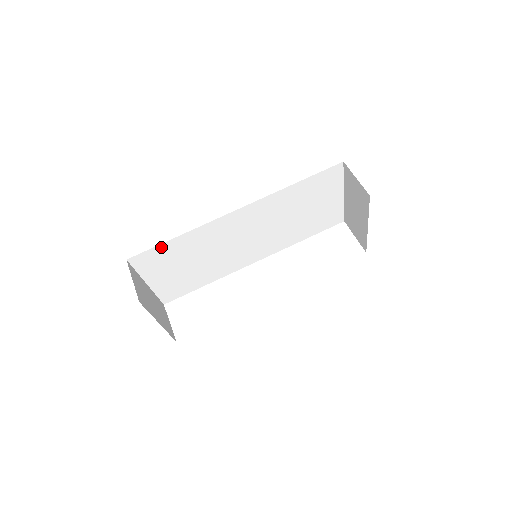
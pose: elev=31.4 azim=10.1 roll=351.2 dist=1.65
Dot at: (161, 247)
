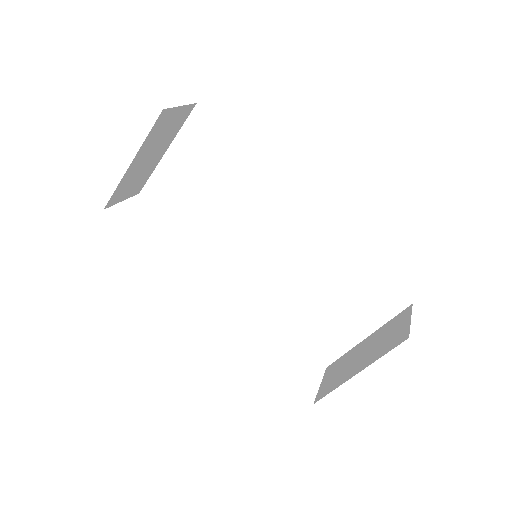
Dot at: (226, 137)
